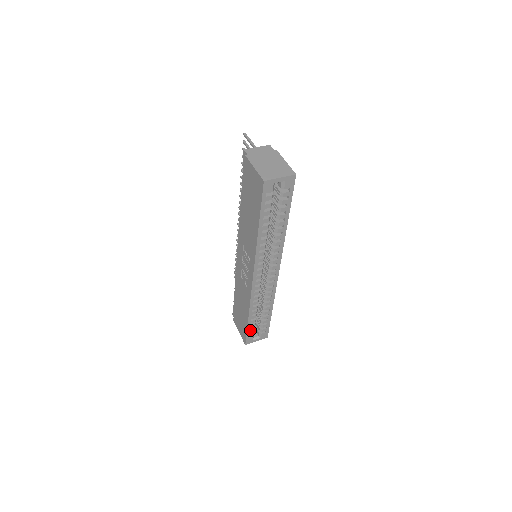
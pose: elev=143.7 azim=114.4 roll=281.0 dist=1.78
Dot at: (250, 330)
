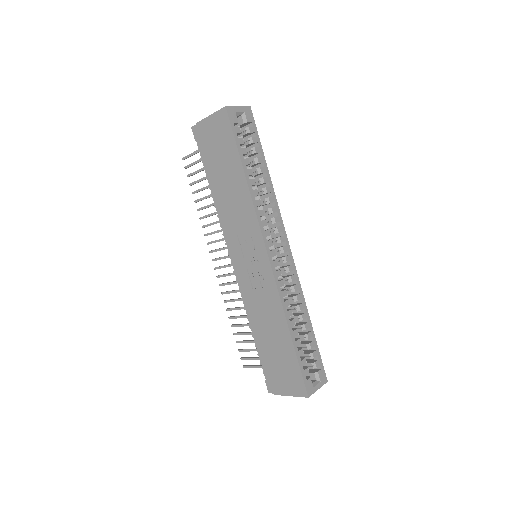
Dot at: (301, 362)
